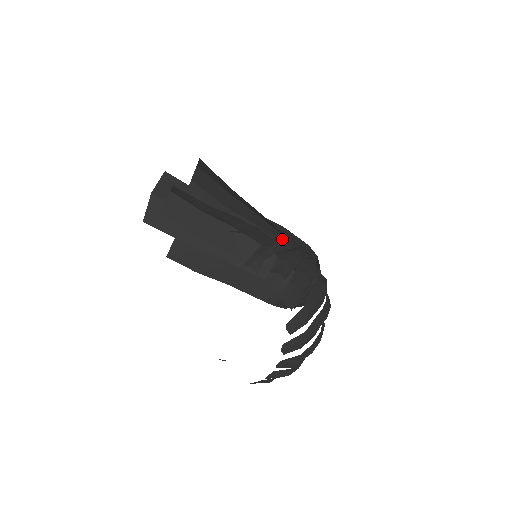
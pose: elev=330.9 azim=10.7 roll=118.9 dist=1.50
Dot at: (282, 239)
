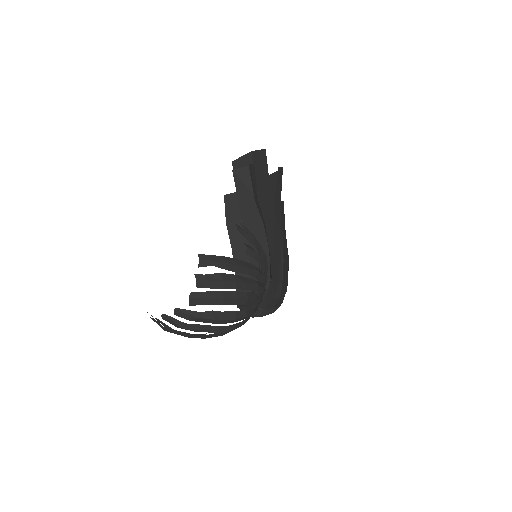
Dot at: (245, 267)
